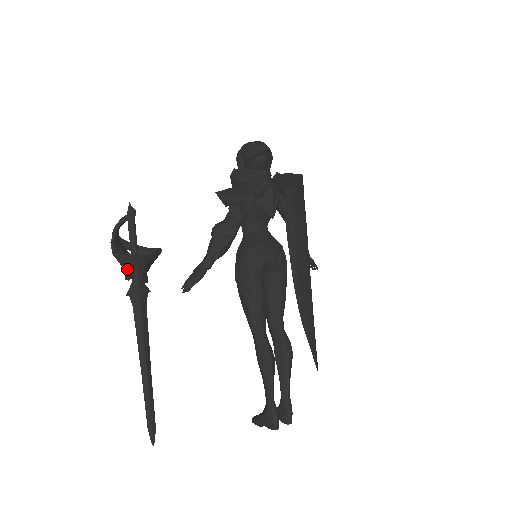
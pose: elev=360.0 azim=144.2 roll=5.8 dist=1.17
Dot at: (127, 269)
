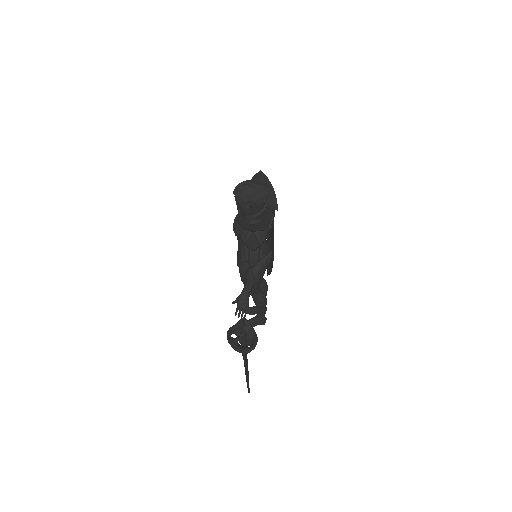
Dot at: occluded
